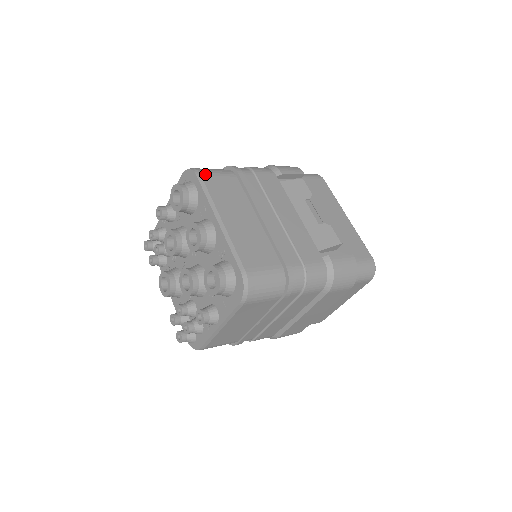
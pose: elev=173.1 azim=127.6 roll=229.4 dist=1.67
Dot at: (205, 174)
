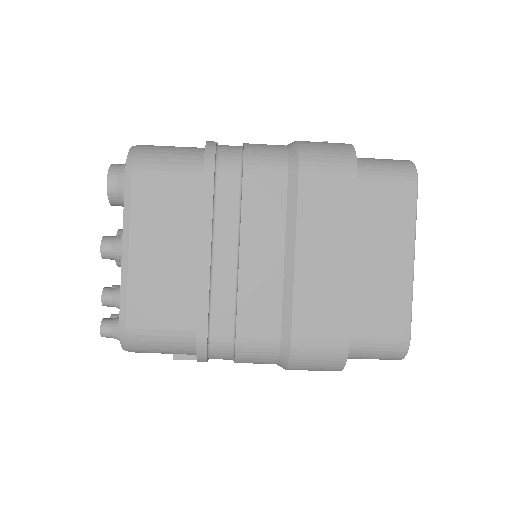
Dot at: occluded
